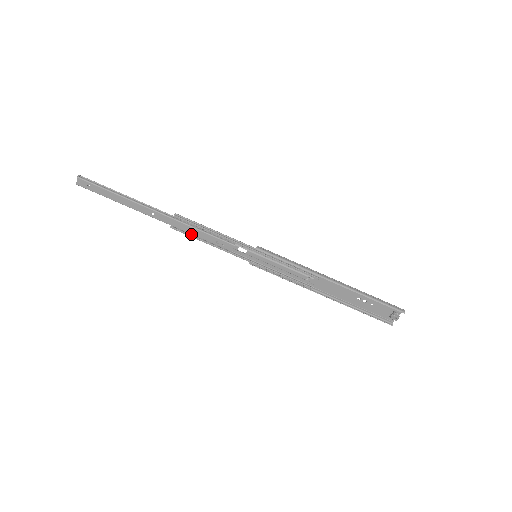
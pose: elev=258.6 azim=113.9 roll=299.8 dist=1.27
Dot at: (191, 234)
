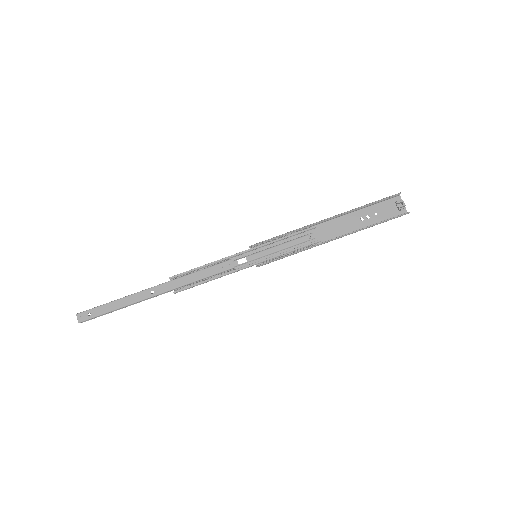
Dot at: (193, 283)
